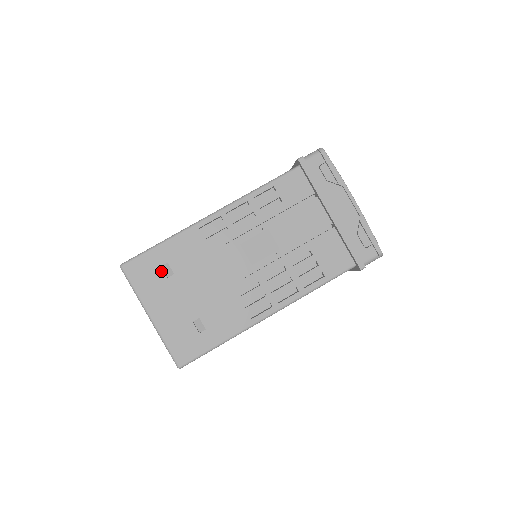
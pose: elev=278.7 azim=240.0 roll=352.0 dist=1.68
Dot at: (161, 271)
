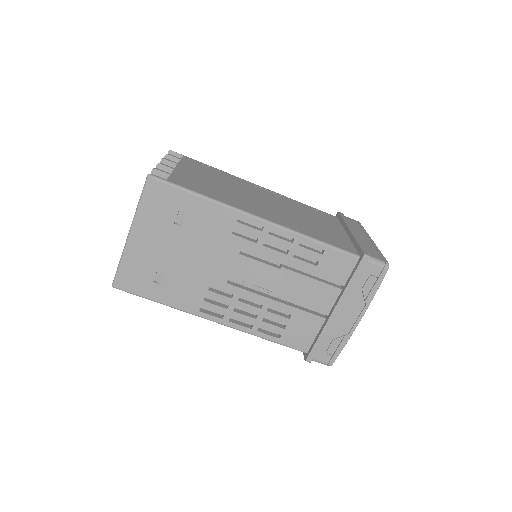
Dot at: (175, 214)
